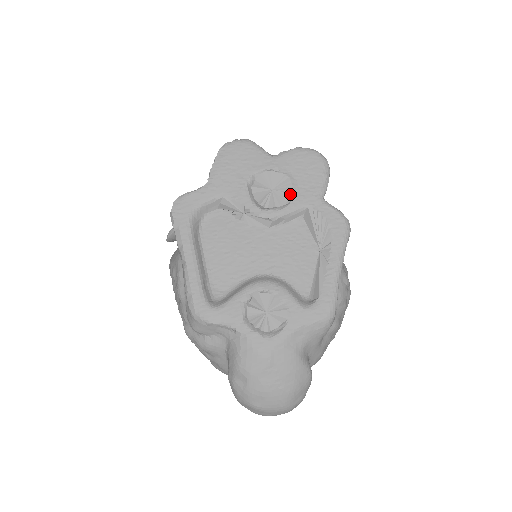
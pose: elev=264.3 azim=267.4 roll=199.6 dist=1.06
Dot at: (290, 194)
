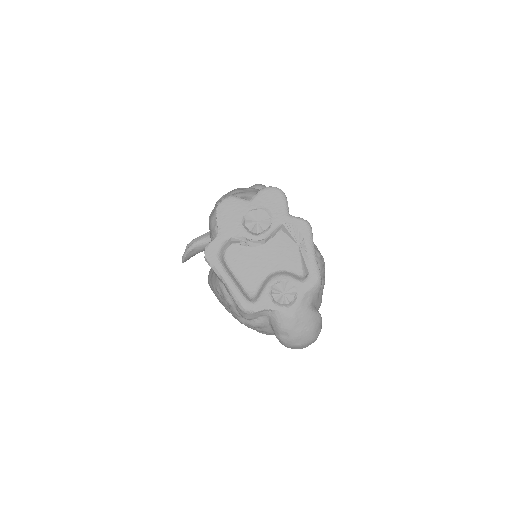
Dot at: (269, 220)
